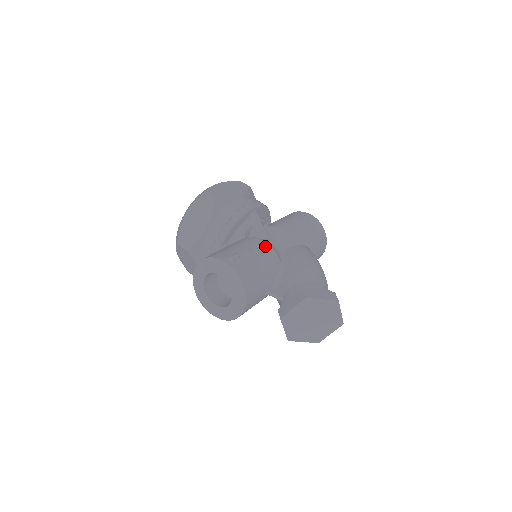
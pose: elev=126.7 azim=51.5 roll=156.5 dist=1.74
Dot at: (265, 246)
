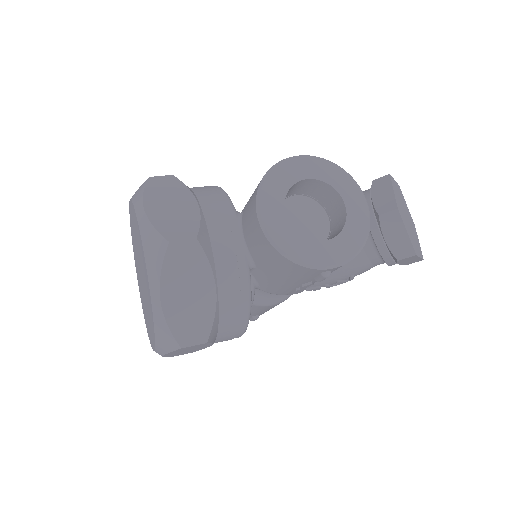
Dot at: occluded
